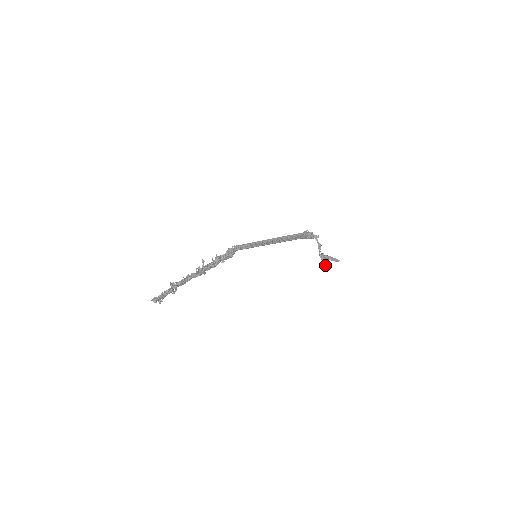
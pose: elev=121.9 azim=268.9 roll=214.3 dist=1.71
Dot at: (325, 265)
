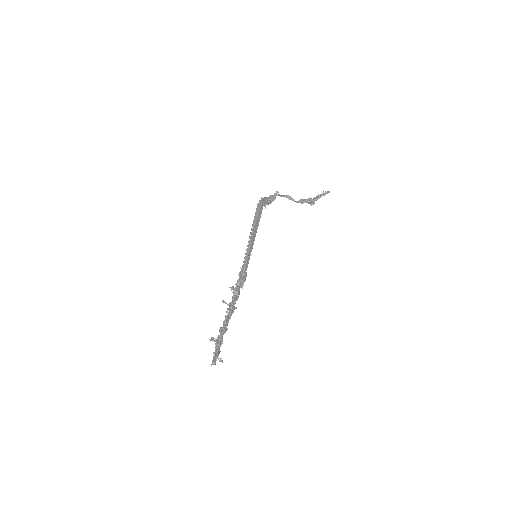
Dot at: (312, 204)
